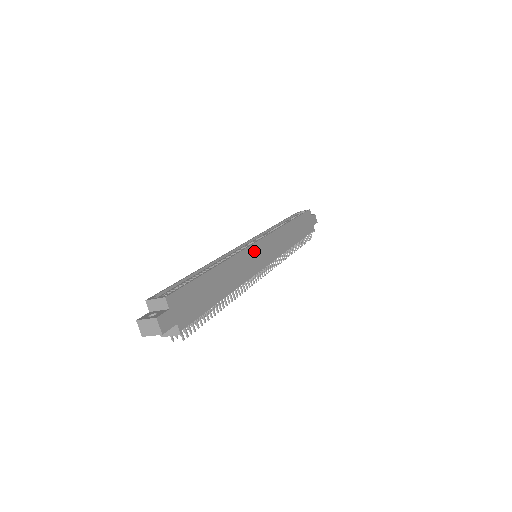
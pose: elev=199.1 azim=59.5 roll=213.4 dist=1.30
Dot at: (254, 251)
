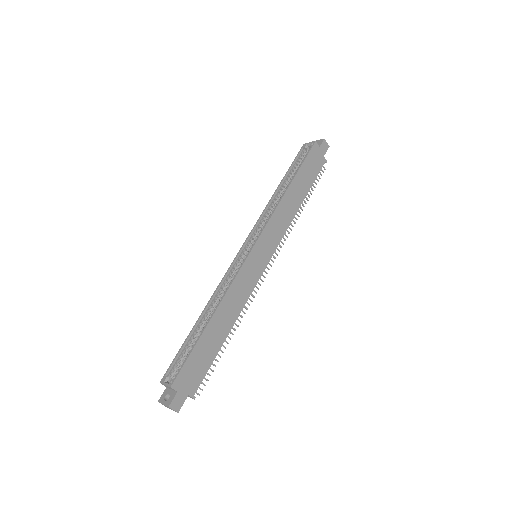
Dot at: (249, 264)
